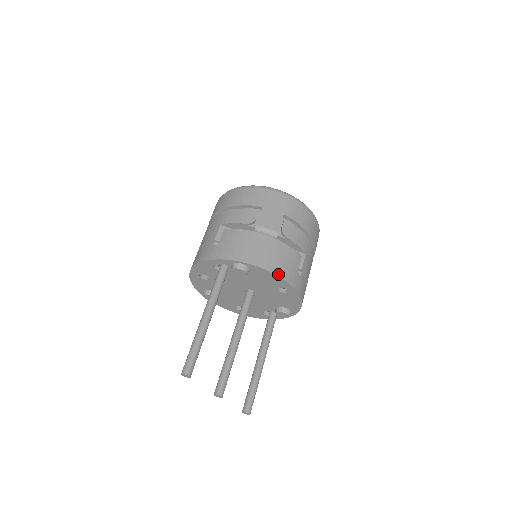
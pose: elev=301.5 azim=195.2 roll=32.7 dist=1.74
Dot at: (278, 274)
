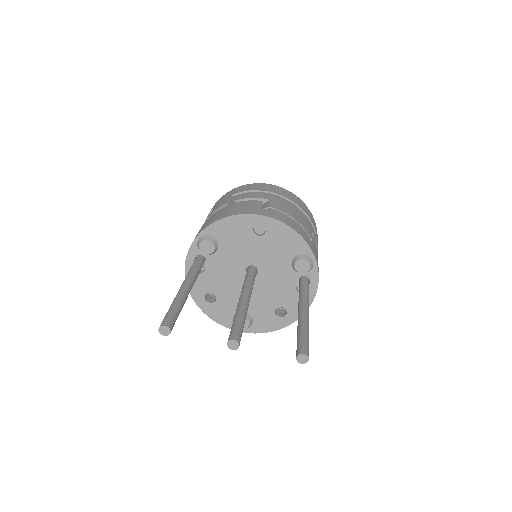
Dot at: (232, 215)
